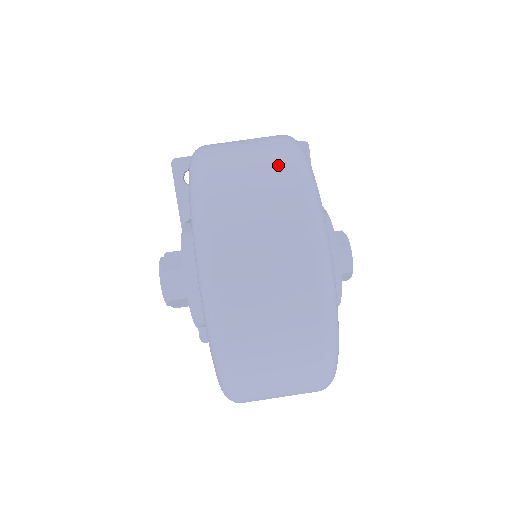
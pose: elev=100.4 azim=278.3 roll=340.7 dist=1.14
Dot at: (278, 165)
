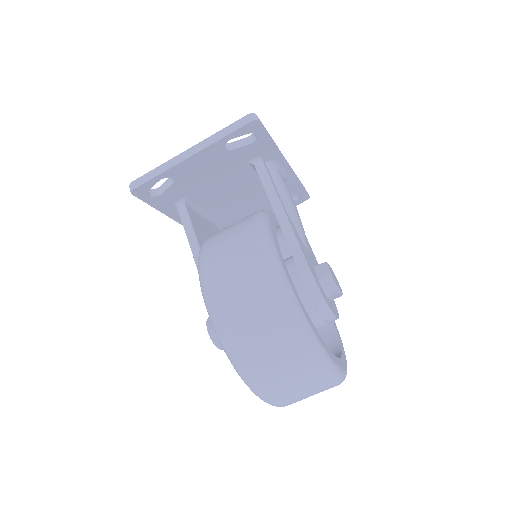
Dot at: (294, 353)
